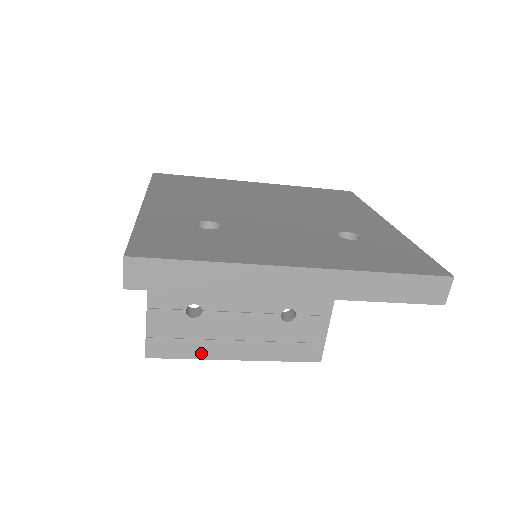
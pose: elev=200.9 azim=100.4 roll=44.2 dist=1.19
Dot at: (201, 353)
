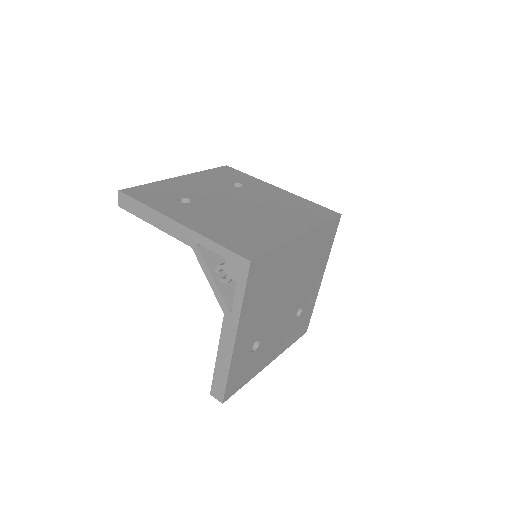
Dot at: occluded
